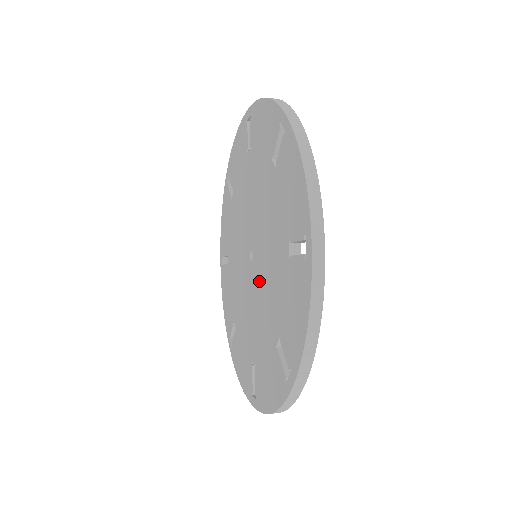
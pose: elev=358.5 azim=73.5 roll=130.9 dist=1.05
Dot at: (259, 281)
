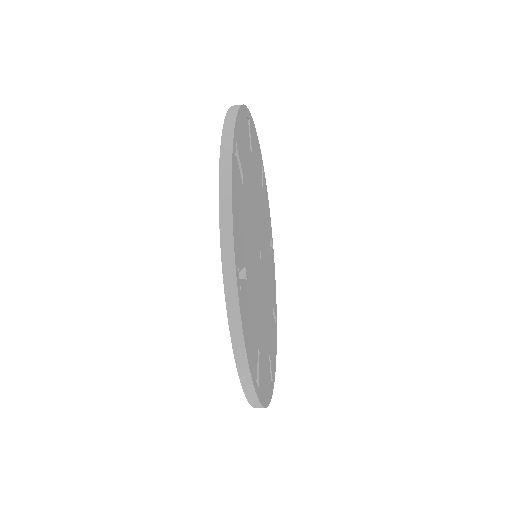
Dot at: occluded
